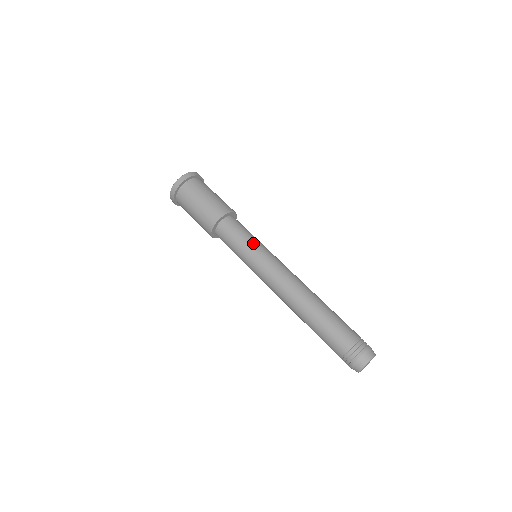
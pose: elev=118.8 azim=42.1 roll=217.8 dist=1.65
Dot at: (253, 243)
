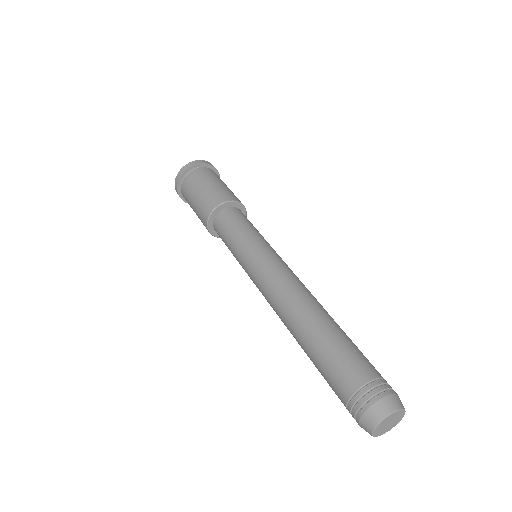
Dot at: (256, 235)
